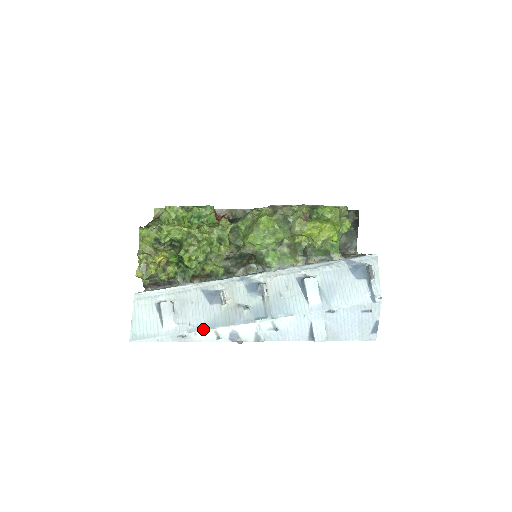
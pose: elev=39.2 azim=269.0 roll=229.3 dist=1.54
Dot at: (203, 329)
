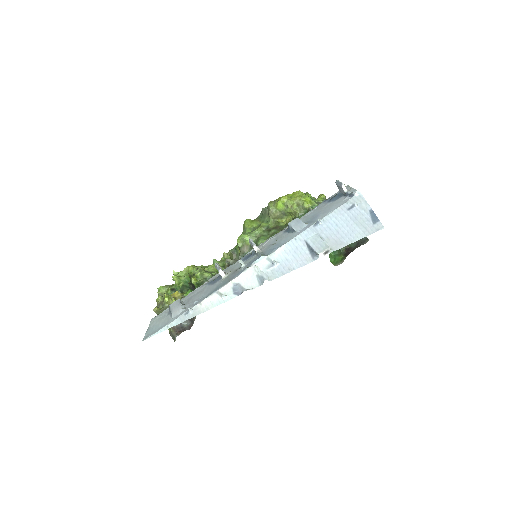
Dot at: (207, 297)
